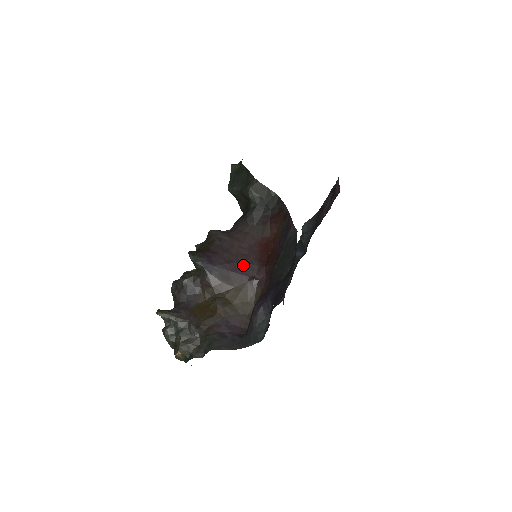
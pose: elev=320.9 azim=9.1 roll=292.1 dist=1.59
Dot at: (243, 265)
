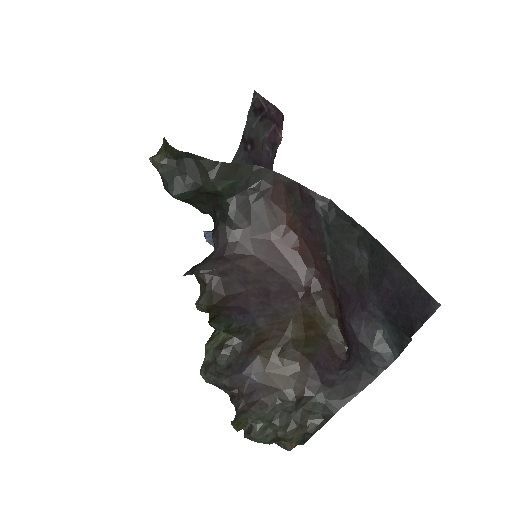
Dot at: (280, 284)
